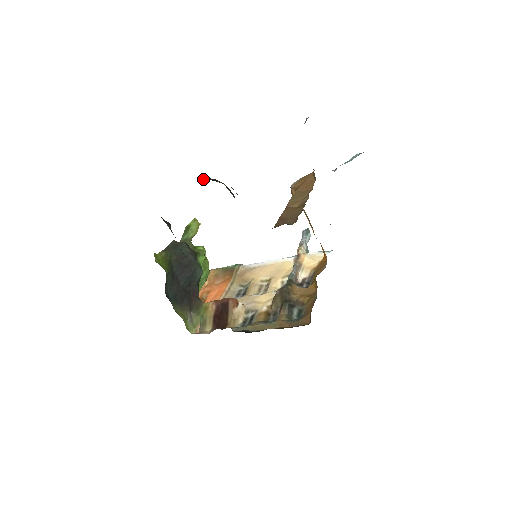
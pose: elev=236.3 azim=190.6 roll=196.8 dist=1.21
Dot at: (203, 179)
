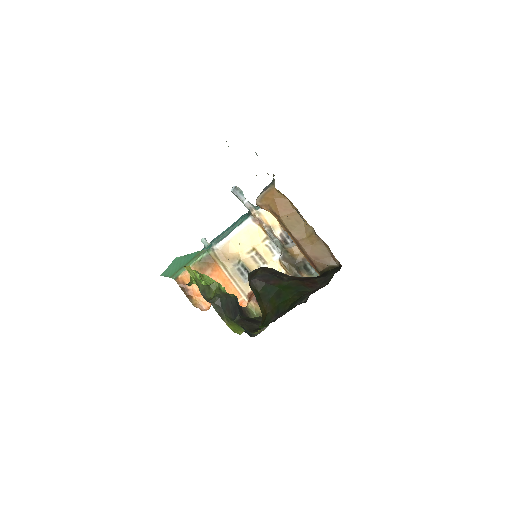
Dot at: (255, 283)
